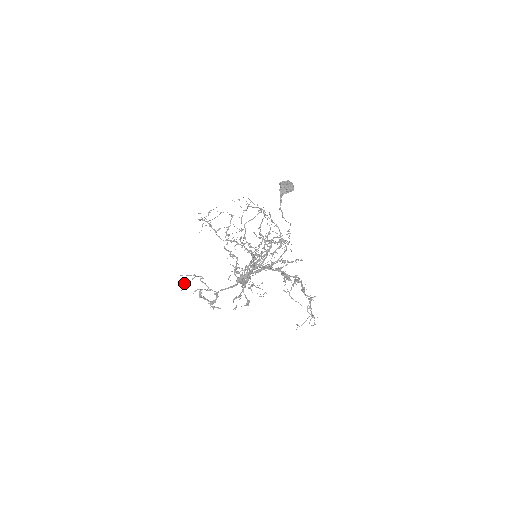
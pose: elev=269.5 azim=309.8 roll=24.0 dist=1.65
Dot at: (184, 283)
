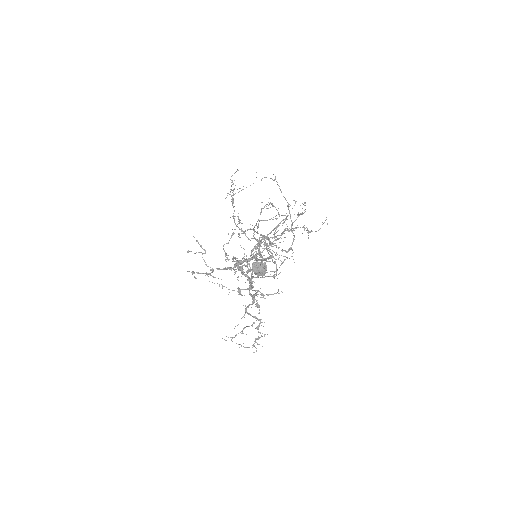
Dot at: occluded
